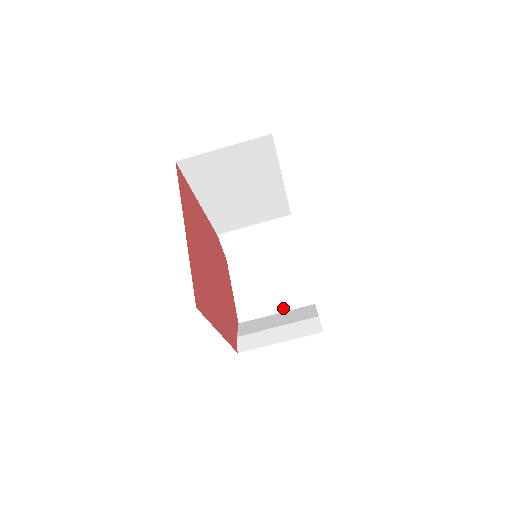
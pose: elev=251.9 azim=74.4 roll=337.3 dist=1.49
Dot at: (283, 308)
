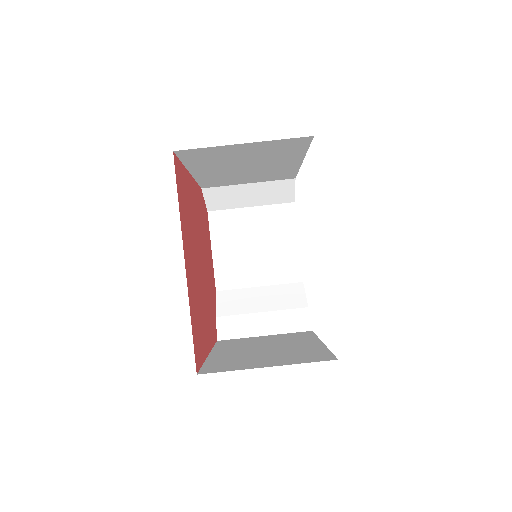
Dot at: (268, 281)
